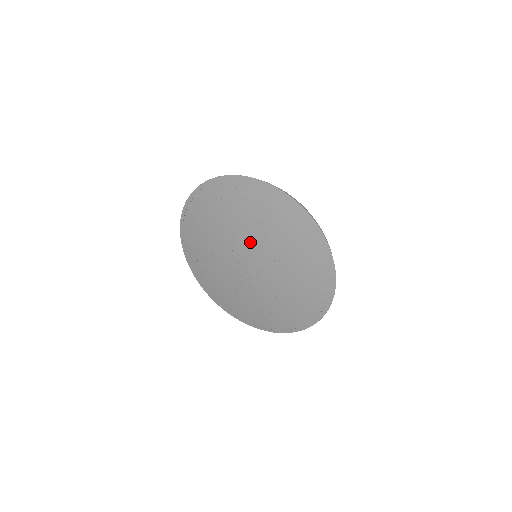
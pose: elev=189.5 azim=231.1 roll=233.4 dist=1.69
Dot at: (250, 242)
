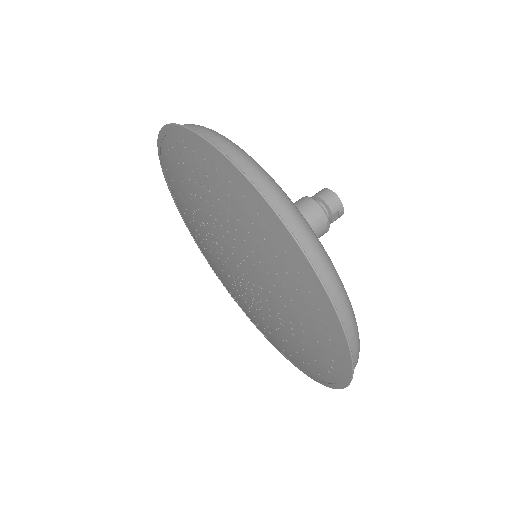
Dot at: (242, 265)
